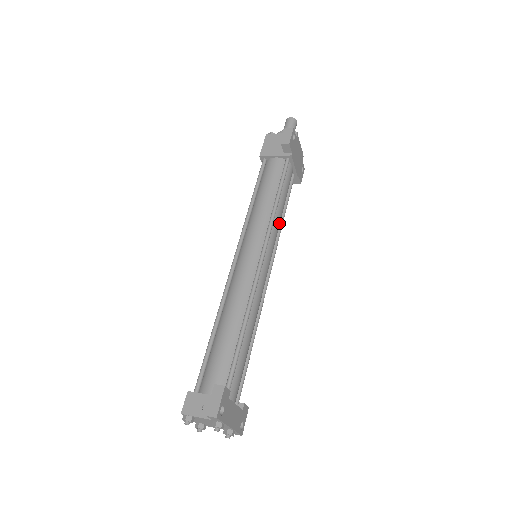
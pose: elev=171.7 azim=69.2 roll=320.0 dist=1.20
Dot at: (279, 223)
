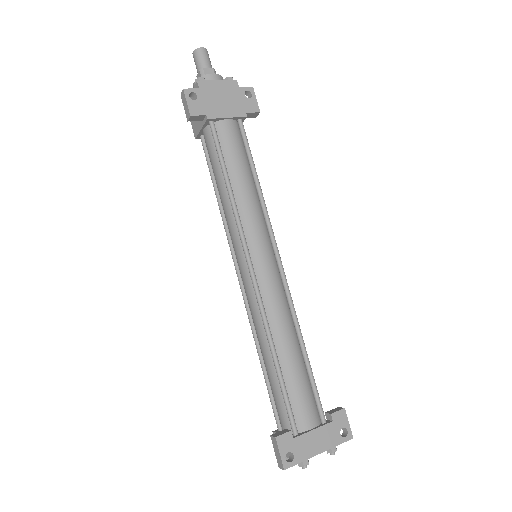
Dot at: (251, 203)
